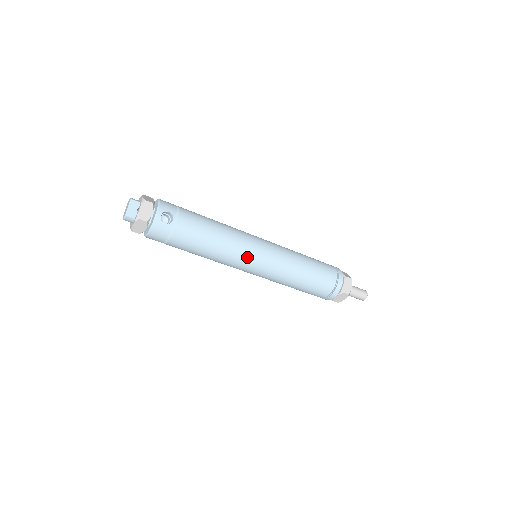
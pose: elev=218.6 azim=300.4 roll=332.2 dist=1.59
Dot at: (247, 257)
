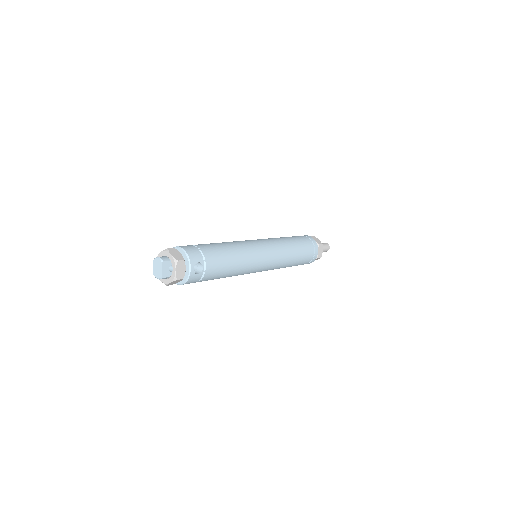
Dot at: (256, 267)
